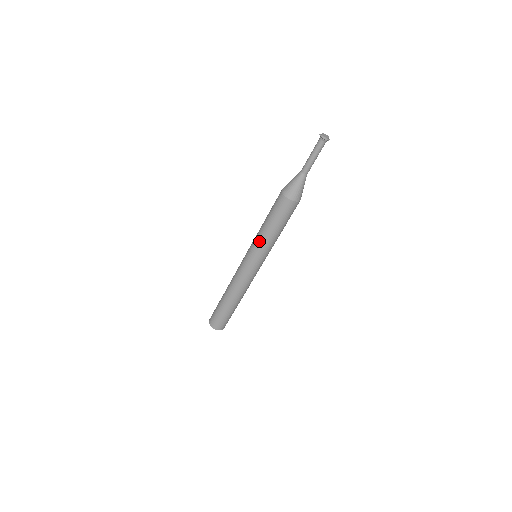
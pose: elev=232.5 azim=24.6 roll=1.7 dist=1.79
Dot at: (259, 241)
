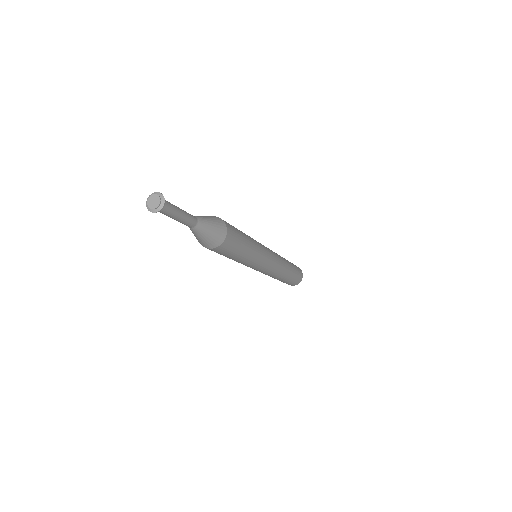
Dot at: (243, 264)
